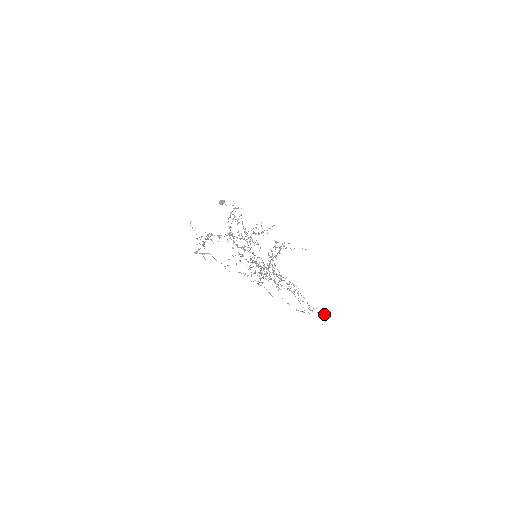
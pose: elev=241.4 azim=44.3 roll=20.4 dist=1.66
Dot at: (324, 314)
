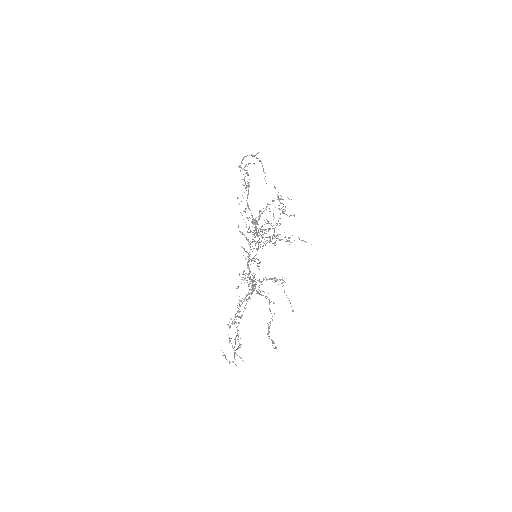
Dot at: occluded
